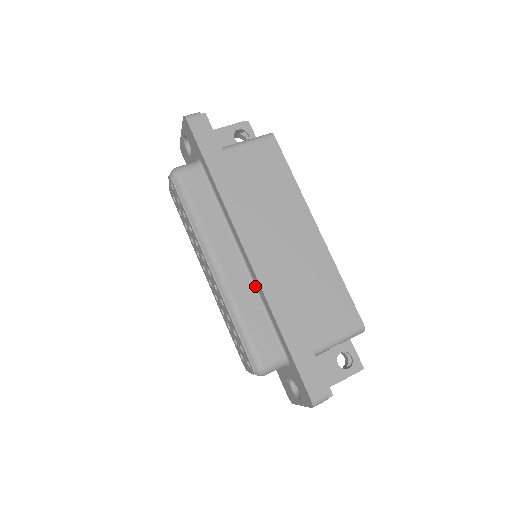
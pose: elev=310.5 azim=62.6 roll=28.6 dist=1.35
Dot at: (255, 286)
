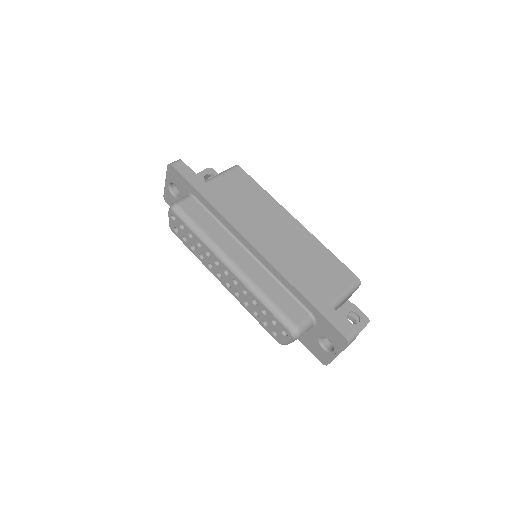
Dot at: (267, 270)
